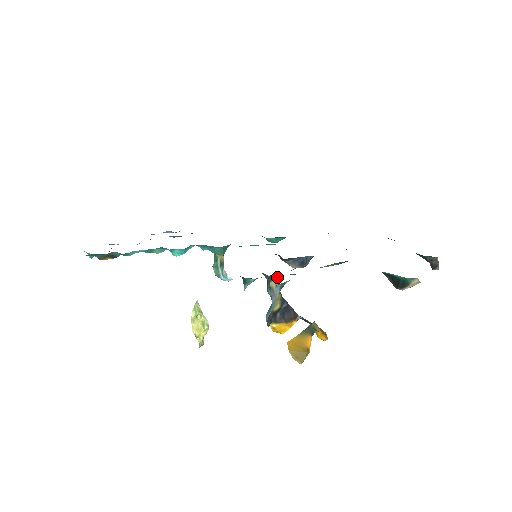
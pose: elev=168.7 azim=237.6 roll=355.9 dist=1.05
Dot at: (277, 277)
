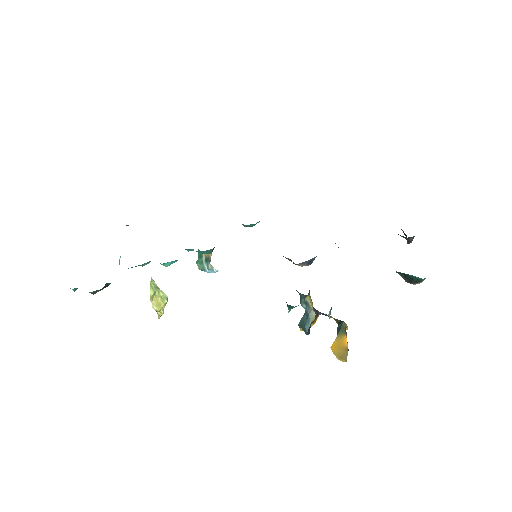
Dot at: (309, 291)
